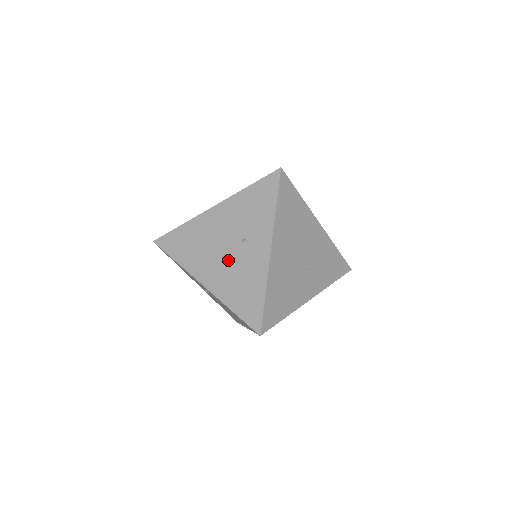
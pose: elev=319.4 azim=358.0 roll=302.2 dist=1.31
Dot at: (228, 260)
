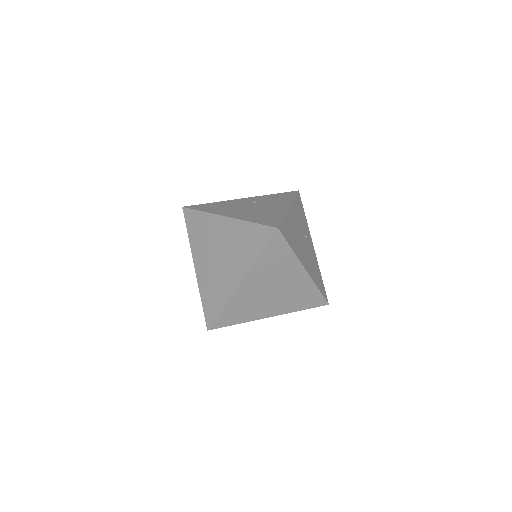
Dot at: (279, 296)
